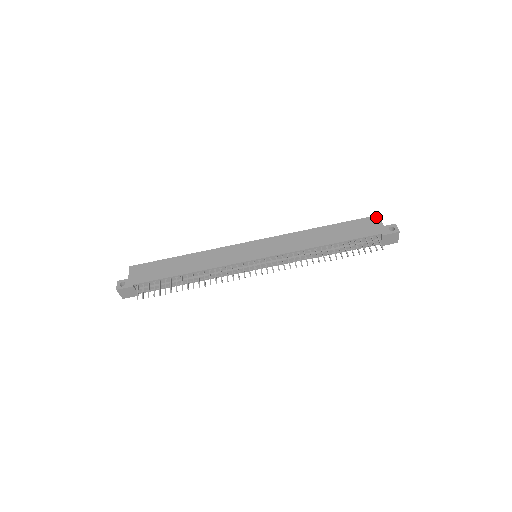
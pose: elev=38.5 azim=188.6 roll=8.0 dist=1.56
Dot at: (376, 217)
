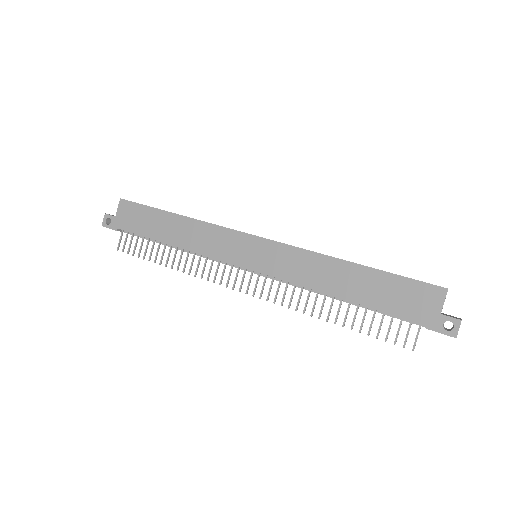
Dot at: (440, 291)
